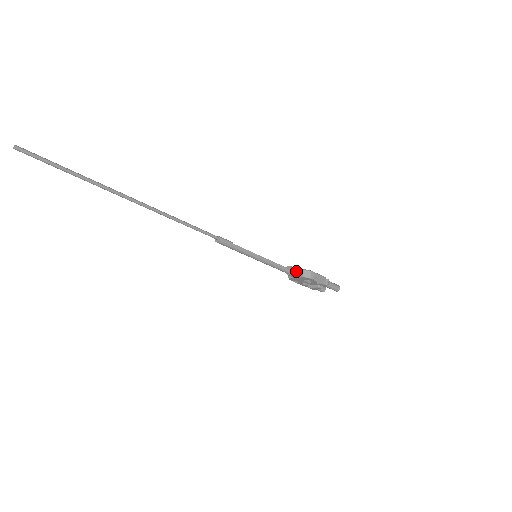
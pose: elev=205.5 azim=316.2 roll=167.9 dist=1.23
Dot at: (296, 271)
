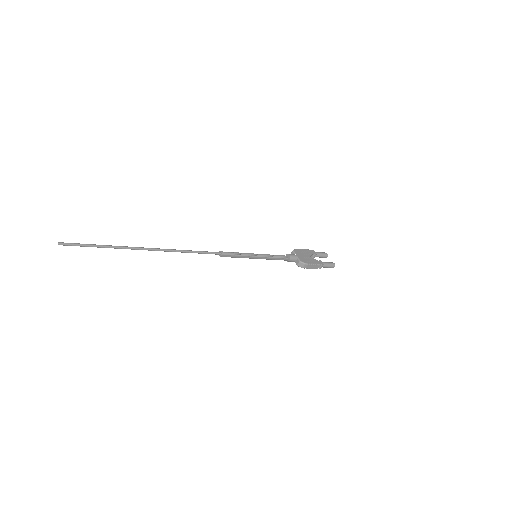
Dot at: (293, 260)
